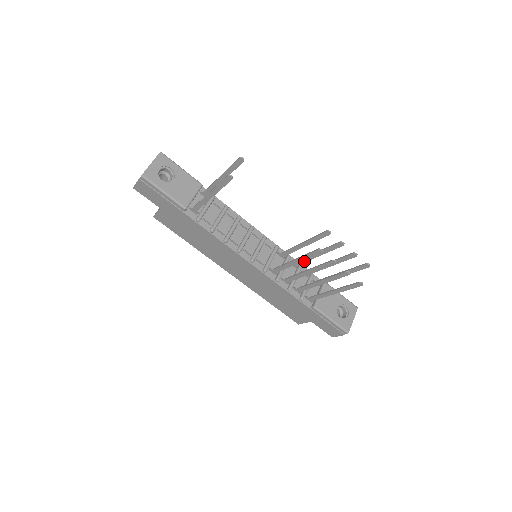
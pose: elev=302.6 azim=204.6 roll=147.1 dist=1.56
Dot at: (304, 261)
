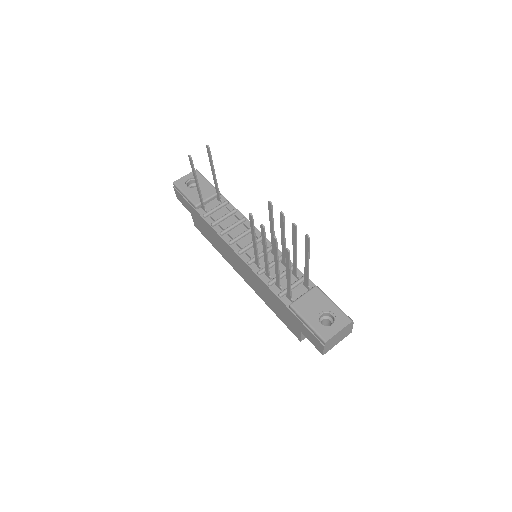
Dot at: (284, 254)
